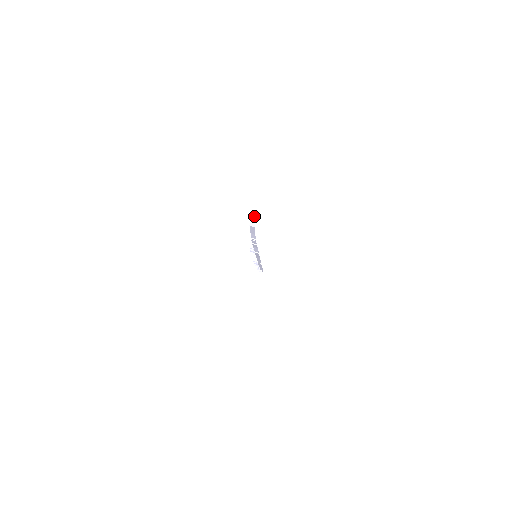
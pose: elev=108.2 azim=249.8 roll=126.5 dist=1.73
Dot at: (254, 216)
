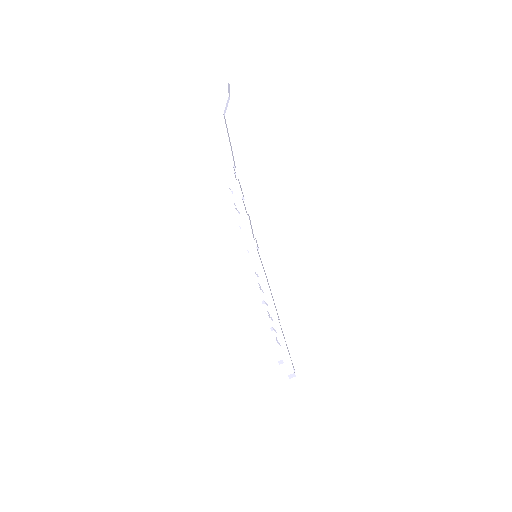
Dot at: occluded
